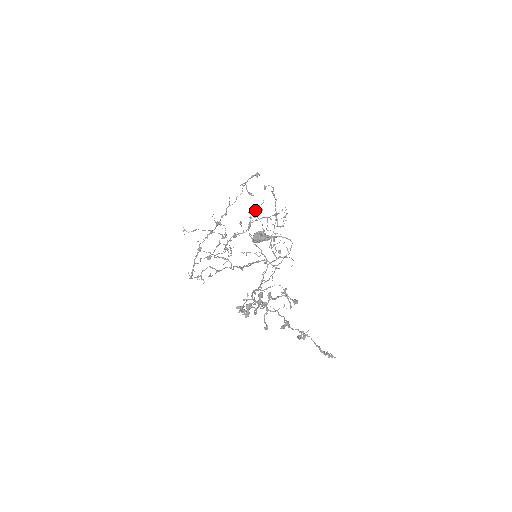
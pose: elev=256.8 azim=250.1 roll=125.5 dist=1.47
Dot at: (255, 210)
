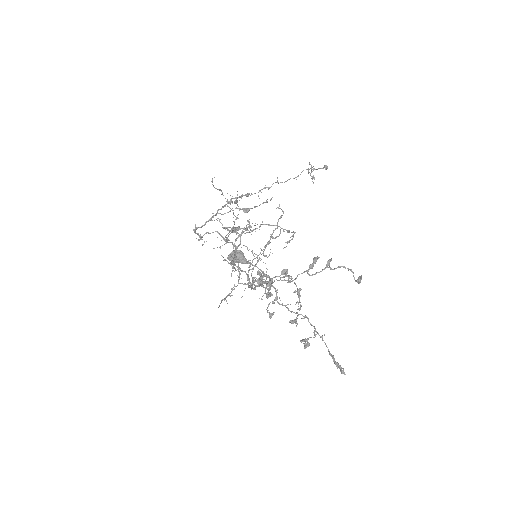
Dot at: (251, 226)
